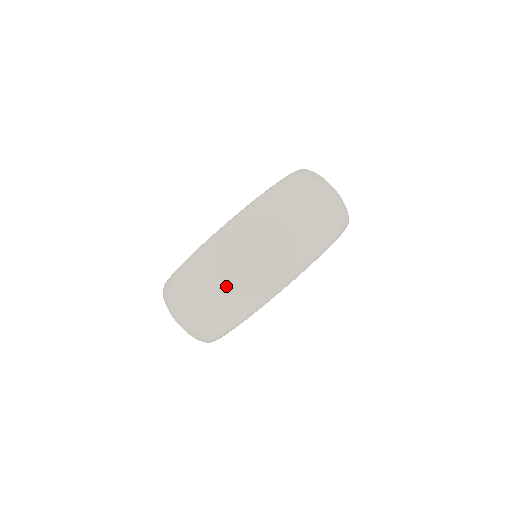
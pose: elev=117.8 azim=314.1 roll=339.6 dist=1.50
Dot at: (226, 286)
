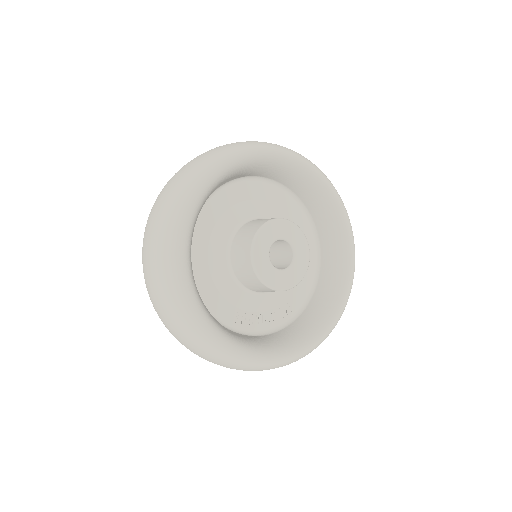
Dot at: (182, 170)
